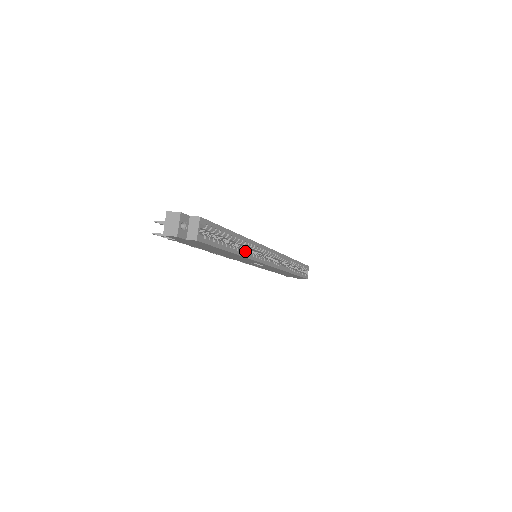
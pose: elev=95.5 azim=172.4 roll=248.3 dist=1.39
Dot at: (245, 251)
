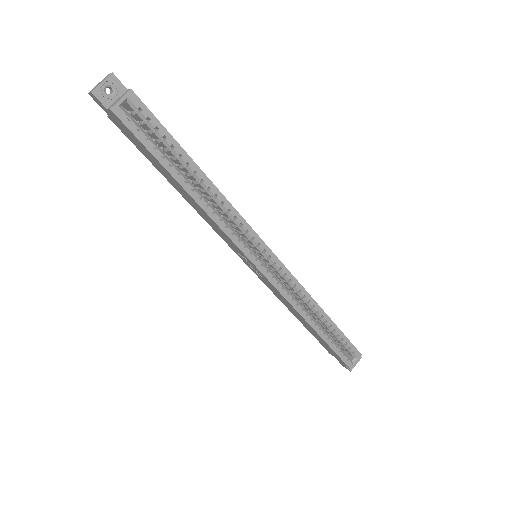
Dot at: (211, 206)
